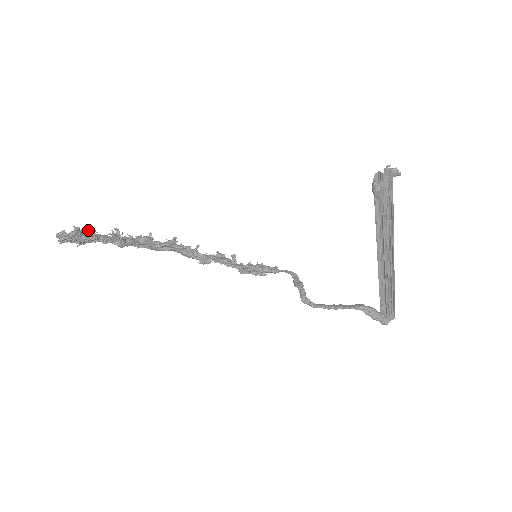
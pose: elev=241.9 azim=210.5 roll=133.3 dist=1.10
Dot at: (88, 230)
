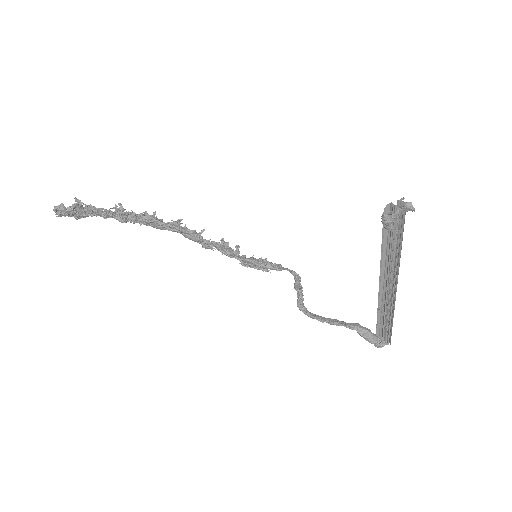
Dot at: (87, 206)
